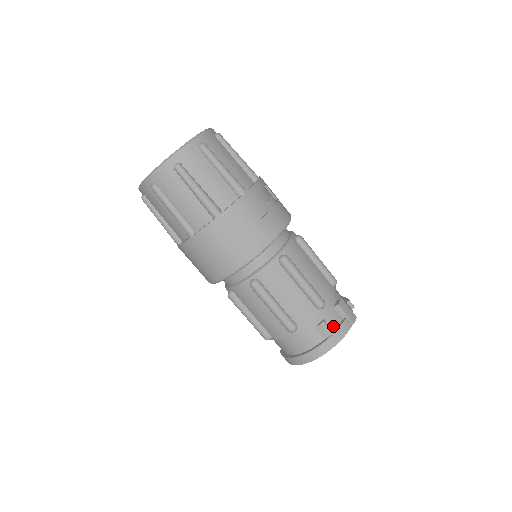
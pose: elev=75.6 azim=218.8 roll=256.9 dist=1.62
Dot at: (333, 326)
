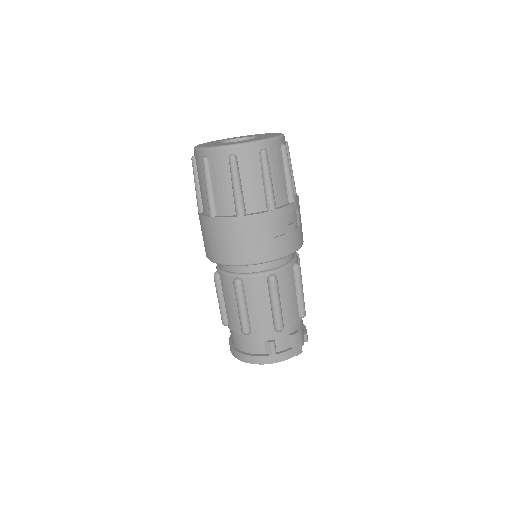
Dot at: (279, 348)
